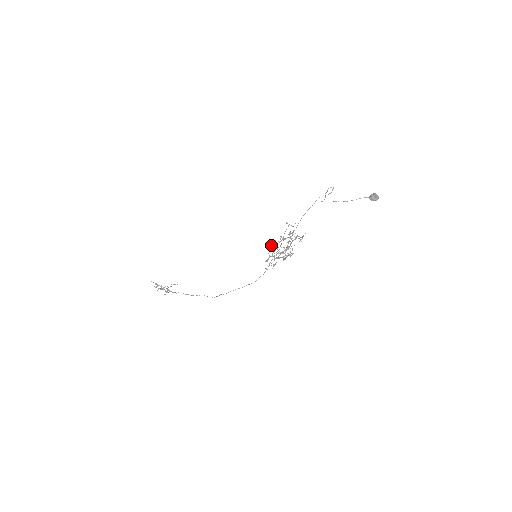
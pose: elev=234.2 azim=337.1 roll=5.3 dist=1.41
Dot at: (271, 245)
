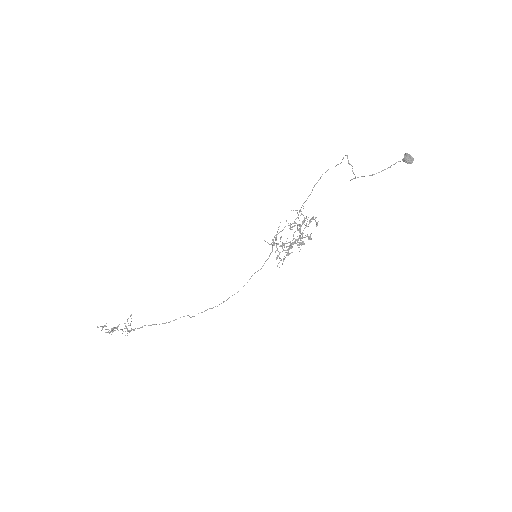
Dot at: (276, 239)
